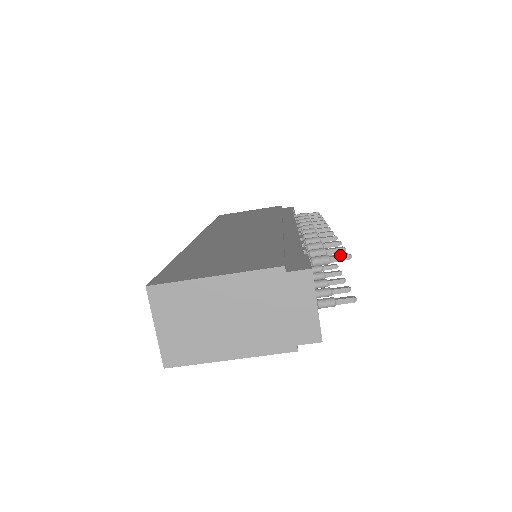
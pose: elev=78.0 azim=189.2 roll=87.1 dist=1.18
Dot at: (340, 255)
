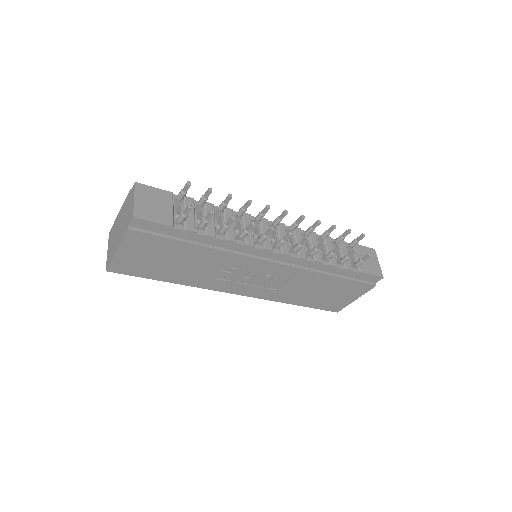
Dot at: (185, 185)
